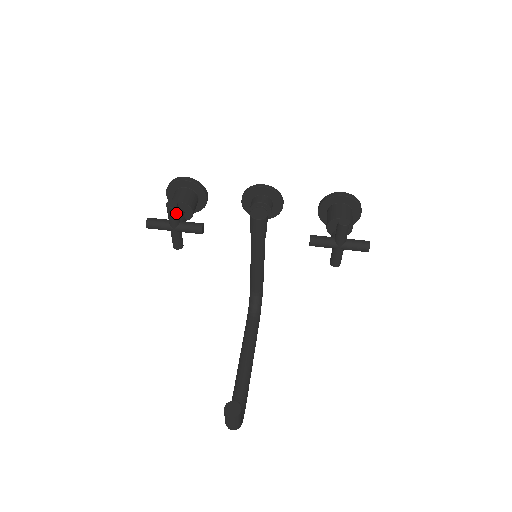
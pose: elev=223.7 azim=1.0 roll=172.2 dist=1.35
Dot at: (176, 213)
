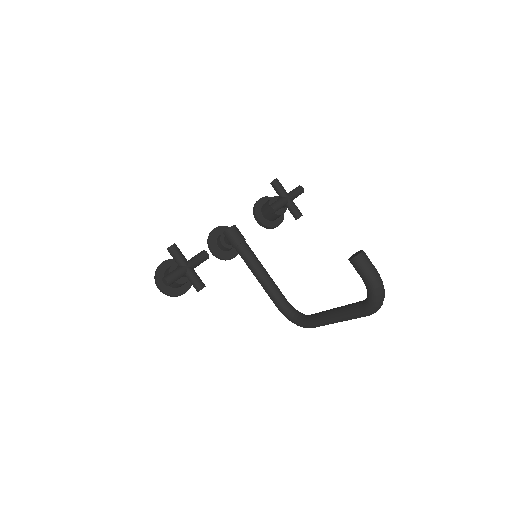
Dot at: (179, 250)
